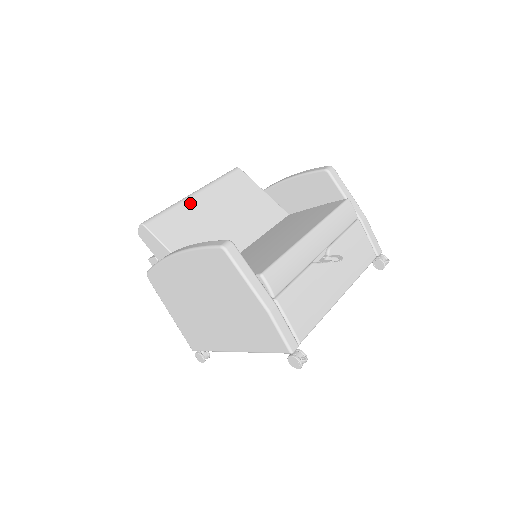
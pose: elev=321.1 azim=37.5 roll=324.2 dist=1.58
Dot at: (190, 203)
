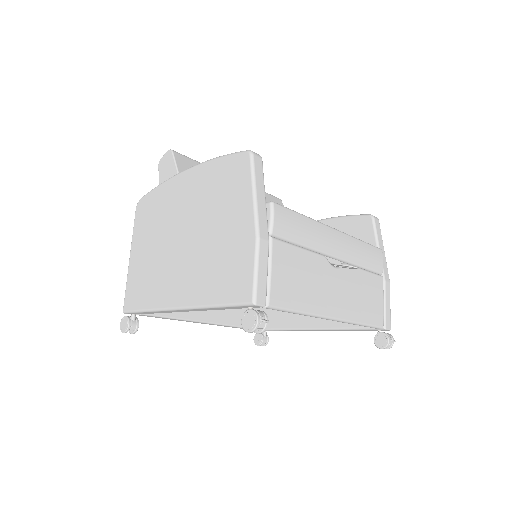
Dot at: occluded
